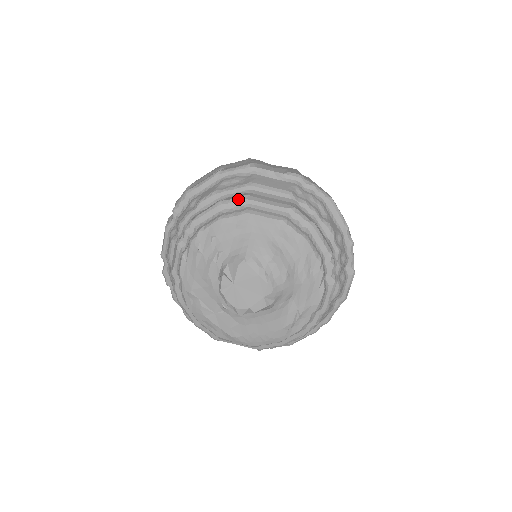
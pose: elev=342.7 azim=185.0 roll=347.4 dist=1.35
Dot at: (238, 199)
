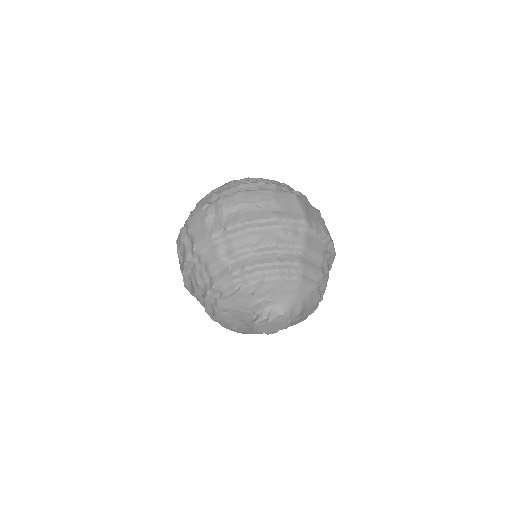
Dot at: (296, 264)
